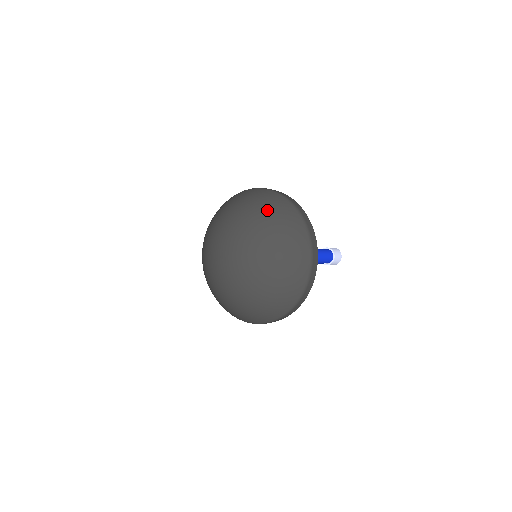
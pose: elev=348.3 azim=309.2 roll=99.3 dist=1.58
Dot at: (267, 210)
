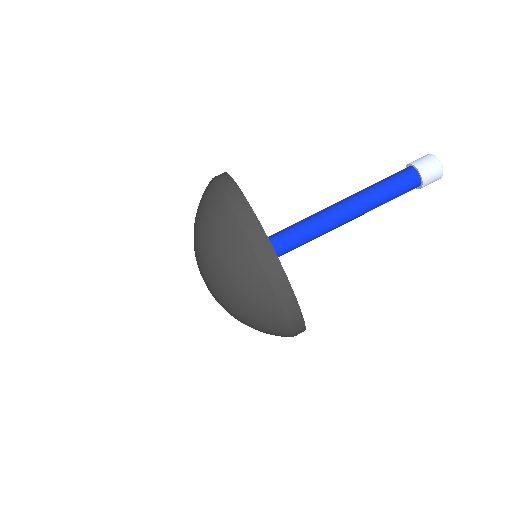
Dot at: (213, 238)
